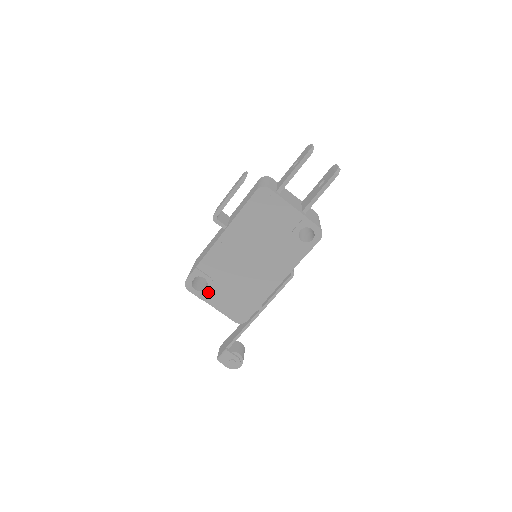
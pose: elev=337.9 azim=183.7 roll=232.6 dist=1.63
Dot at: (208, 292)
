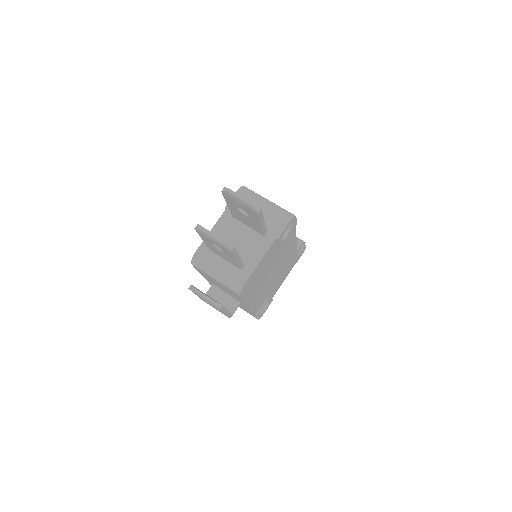
Dot at: occluded
